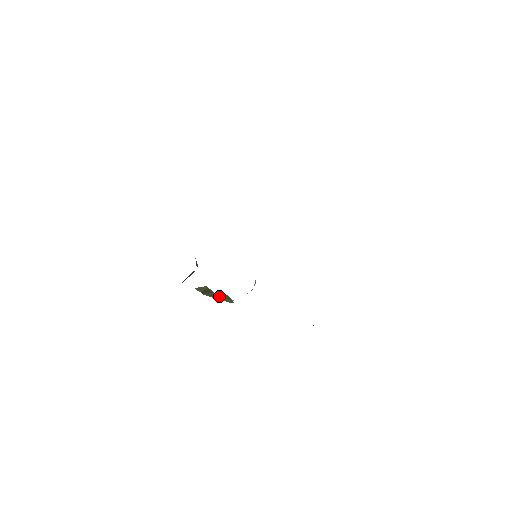
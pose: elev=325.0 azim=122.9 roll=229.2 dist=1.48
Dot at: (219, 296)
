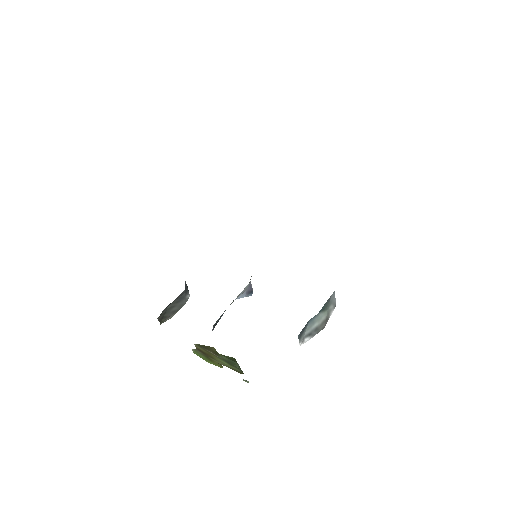
Dot at: (220, 354)
